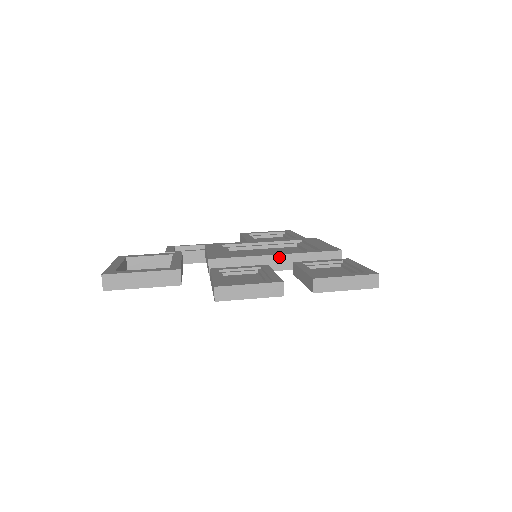
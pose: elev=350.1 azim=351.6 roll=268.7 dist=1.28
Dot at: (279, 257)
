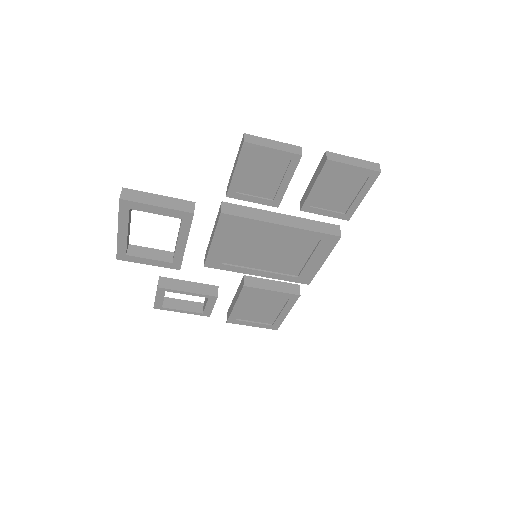
Dot at: (285, 216)
